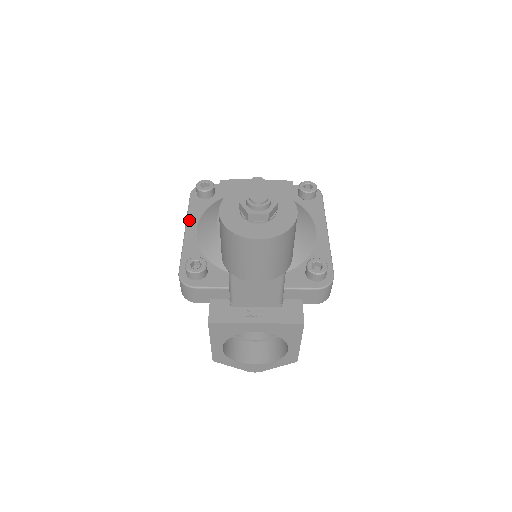
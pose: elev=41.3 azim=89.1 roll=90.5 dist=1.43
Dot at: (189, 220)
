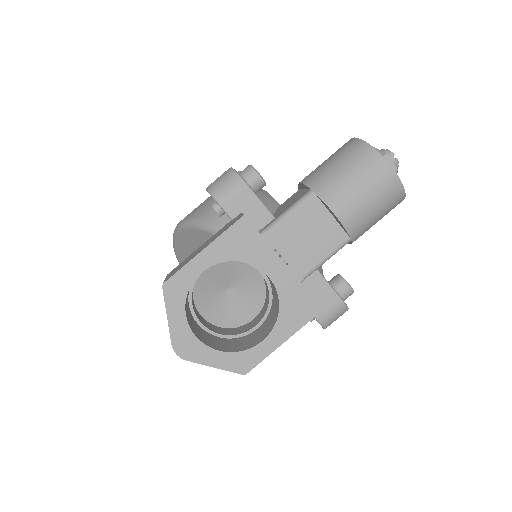
Dot at: occluded
